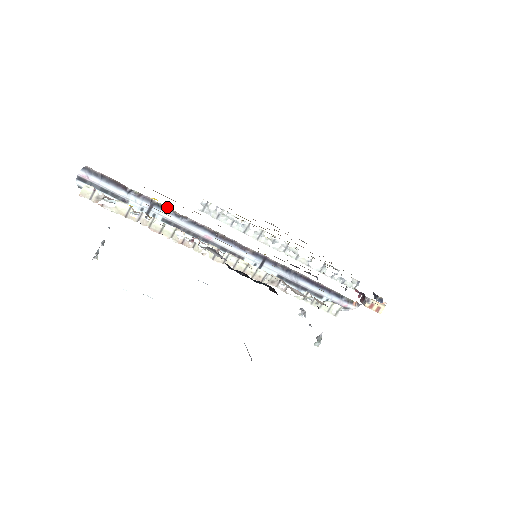
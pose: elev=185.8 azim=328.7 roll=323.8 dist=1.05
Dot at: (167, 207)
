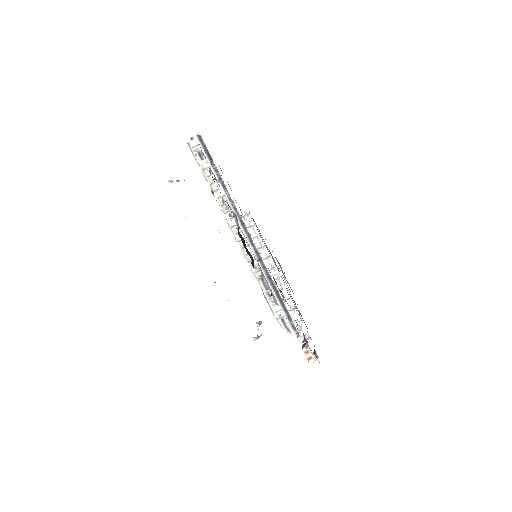
Dot at: (226, 188)
